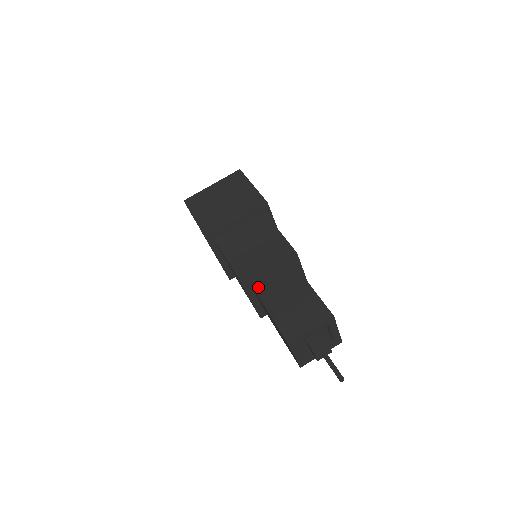
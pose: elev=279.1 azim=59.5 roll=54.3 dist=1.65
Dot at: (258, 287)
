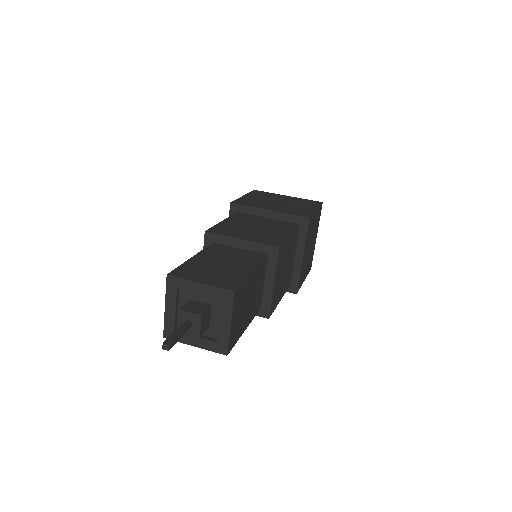
Dot at: (215, 245)
